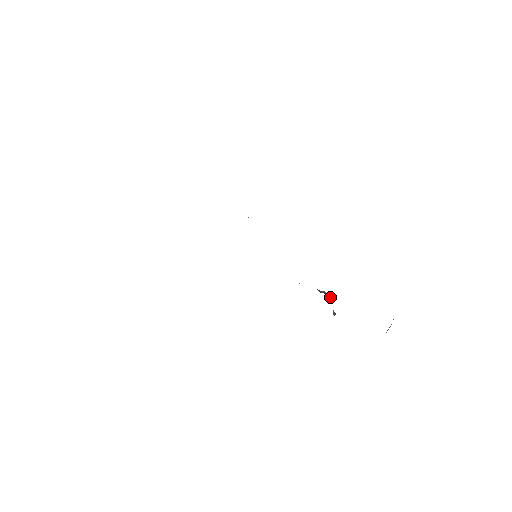
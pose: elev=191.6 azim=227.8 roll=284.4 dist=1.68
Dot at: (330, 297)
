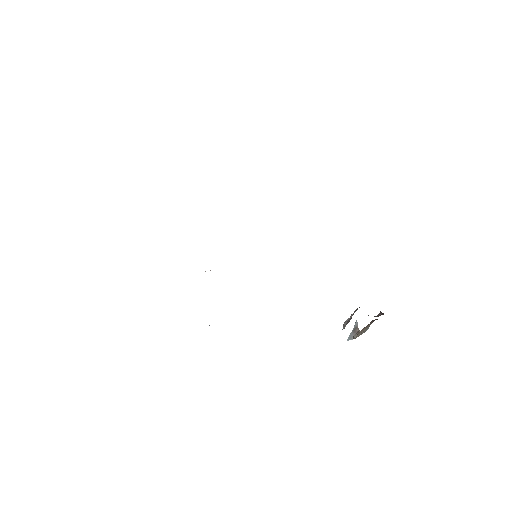
Dot at: occluded
